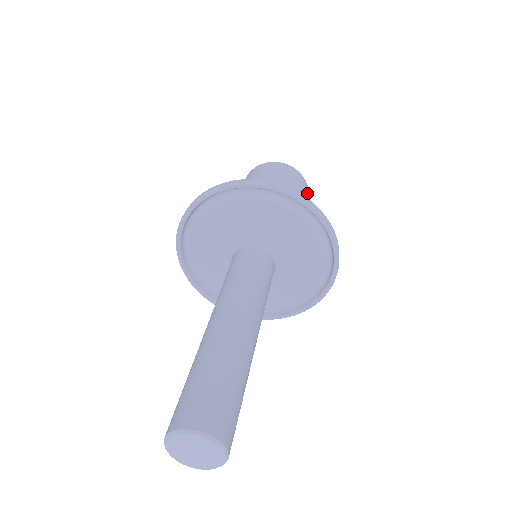
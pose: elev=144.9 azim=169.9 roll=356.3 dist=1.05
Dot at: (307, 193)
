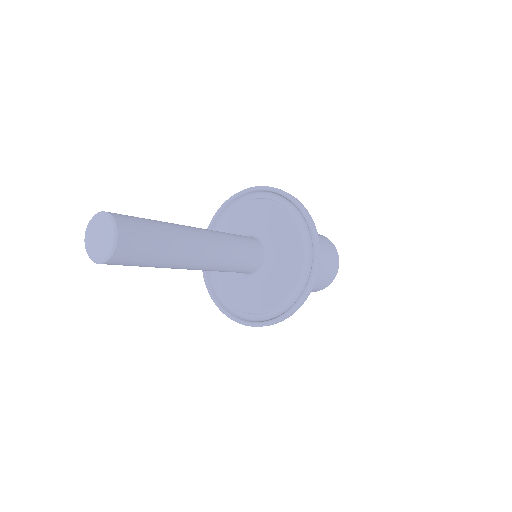
Dot at: (331, 277)
